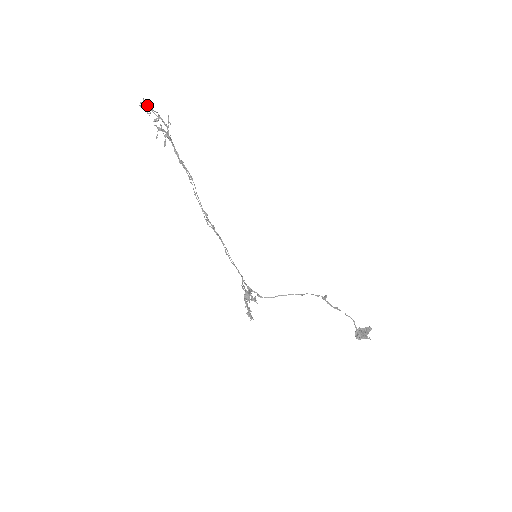
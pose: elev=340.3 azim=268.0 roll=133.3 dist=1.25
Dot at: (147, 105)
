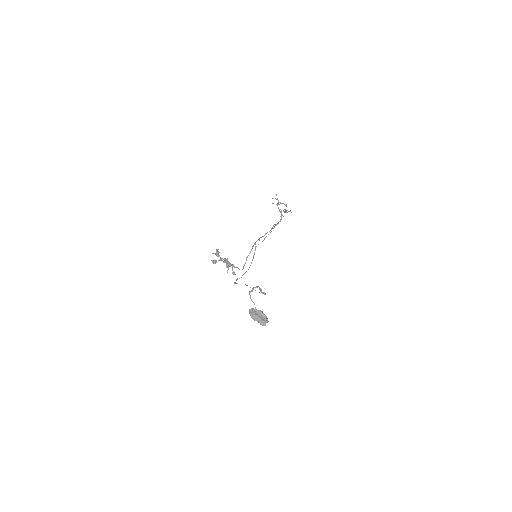
Dot at: (289, 211)
